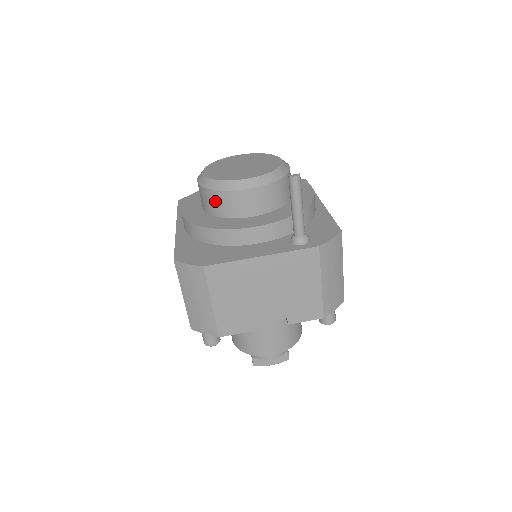
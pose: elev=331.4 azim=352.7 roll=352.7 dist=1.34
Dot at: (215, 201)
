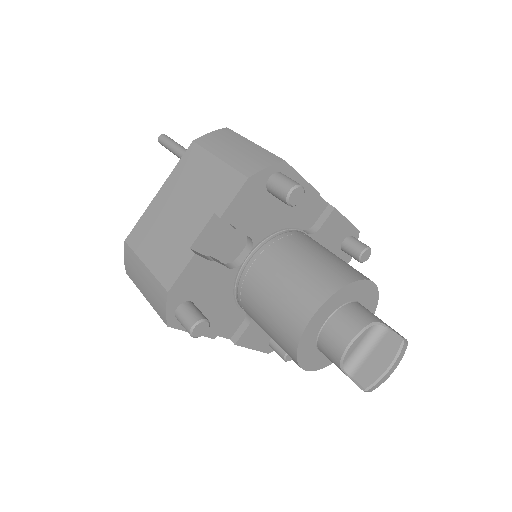
Dot at: occluded
